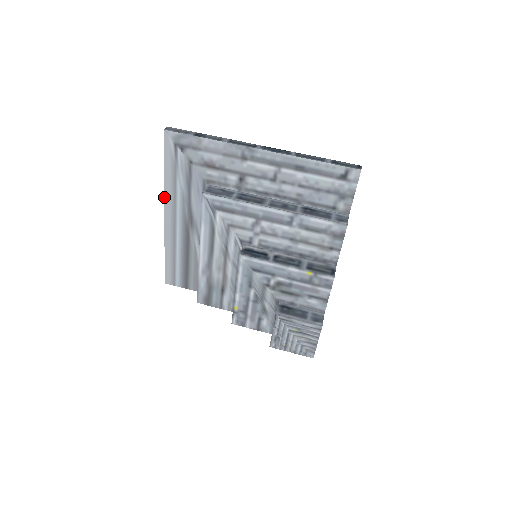
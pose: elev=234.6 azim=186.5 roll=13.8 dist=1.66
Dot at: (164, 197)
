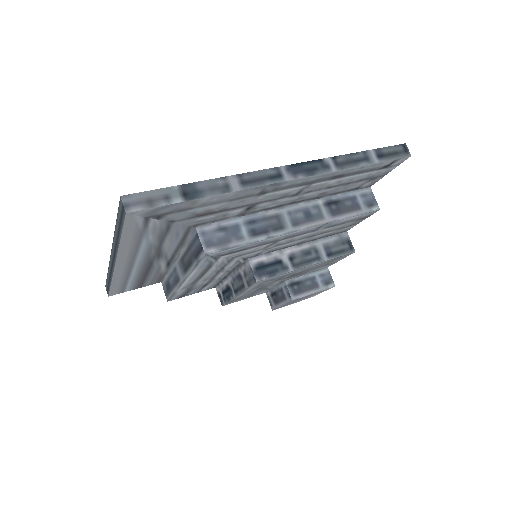
Dot at: (116, 257)
